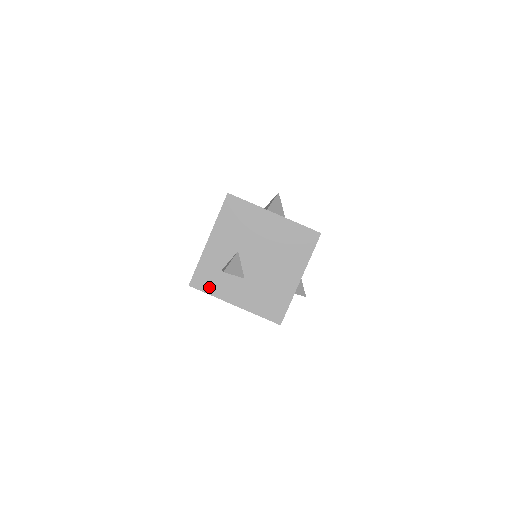
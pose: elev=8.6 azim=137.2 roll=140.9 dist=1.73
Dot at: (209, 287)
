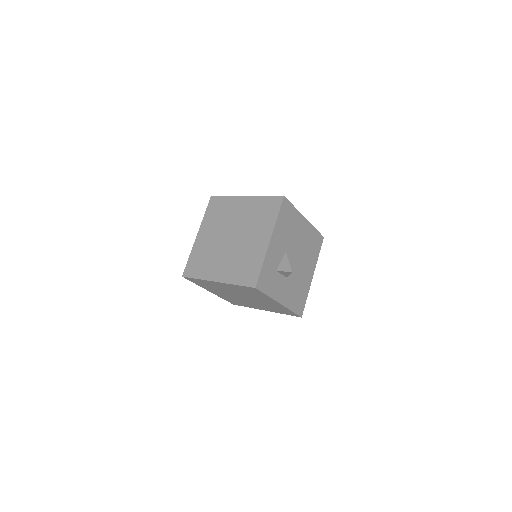
Dot at: (268, 288)
